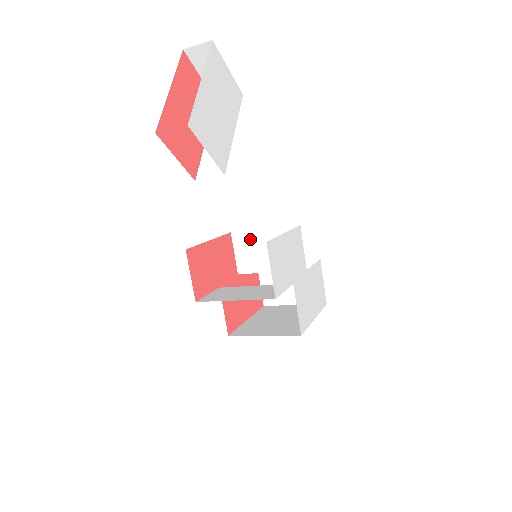
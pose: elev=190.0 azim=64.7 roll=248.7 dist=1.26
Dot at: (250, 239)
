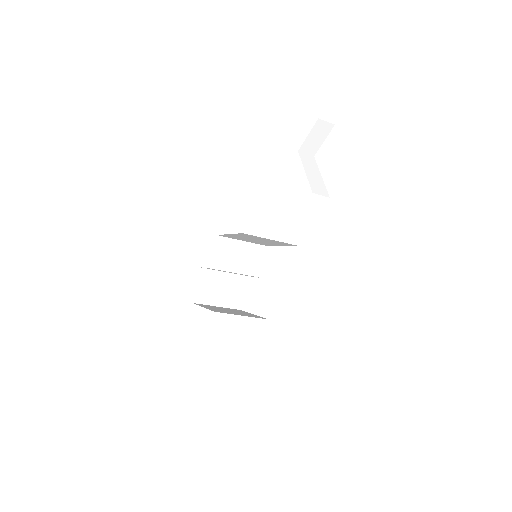
Dot at: (230, 245)
